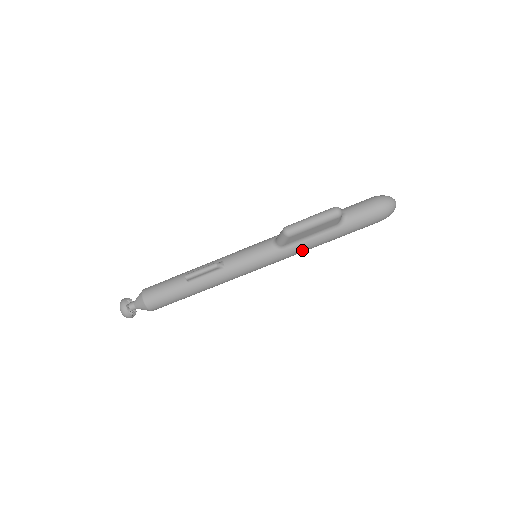
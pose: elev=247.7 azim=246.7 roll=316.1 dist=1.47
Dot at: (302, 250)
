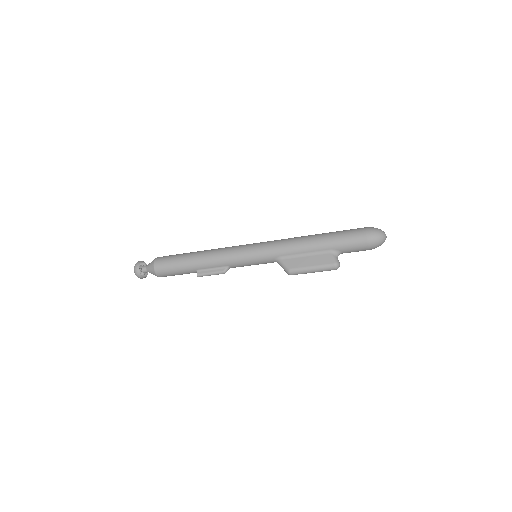
Dot at: occluded
